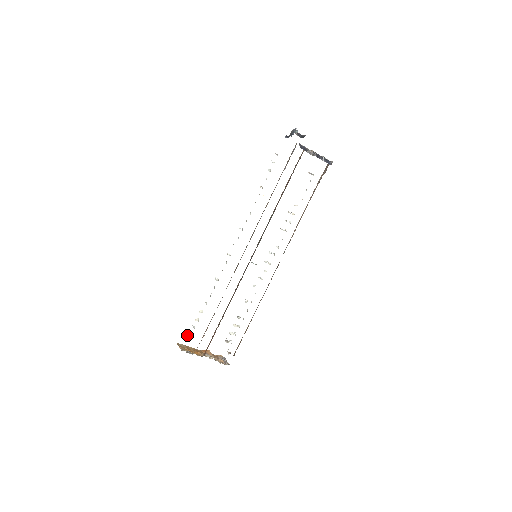
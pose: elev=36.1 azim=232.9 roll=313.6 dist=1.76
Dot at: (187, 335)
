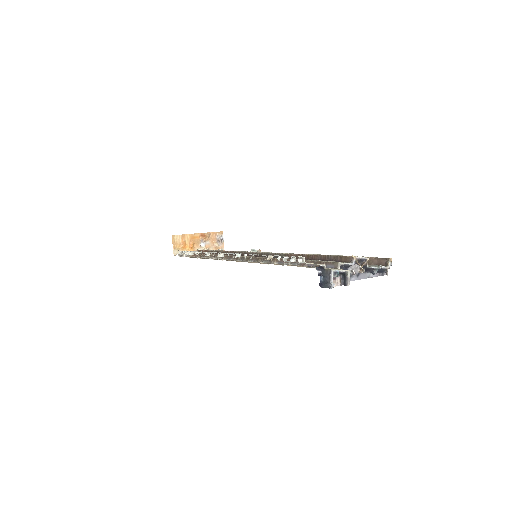
Dot at: (179, 252)
